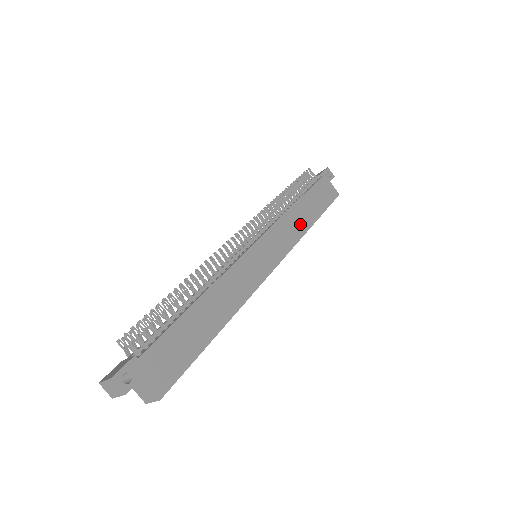
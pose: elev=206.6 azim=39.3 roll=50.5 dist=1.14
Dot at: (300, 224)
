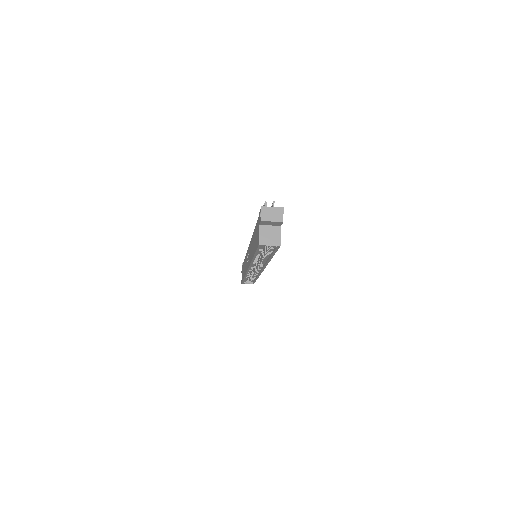
Dot at: occluded
